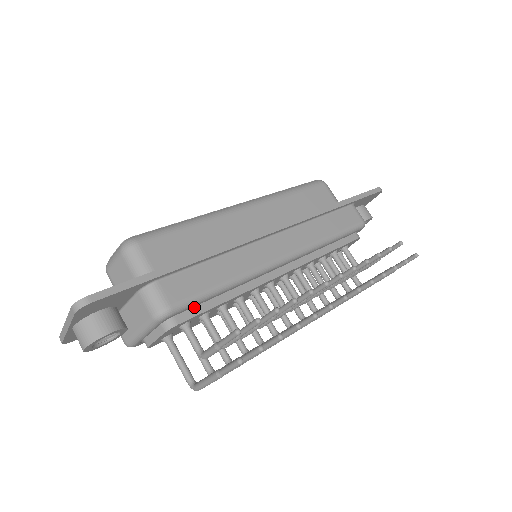
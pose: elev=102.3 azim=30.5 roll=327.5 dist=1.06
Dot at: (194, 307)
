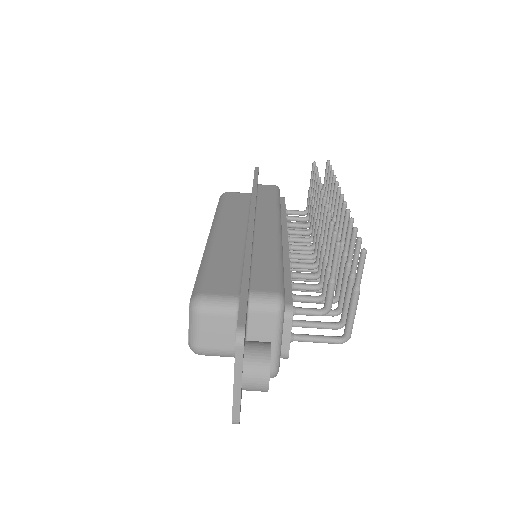
Dot at: occluded
